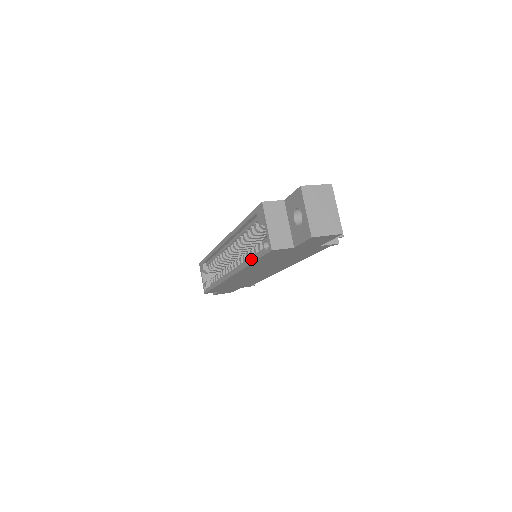
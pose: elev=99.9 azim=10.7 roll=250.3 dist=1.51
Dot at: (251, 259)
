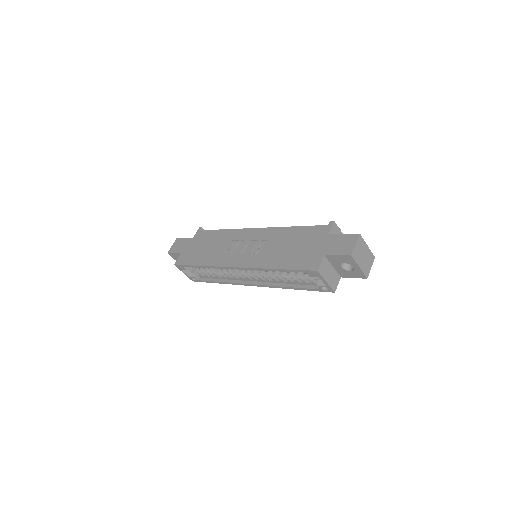
Dot at: (297, 288)
